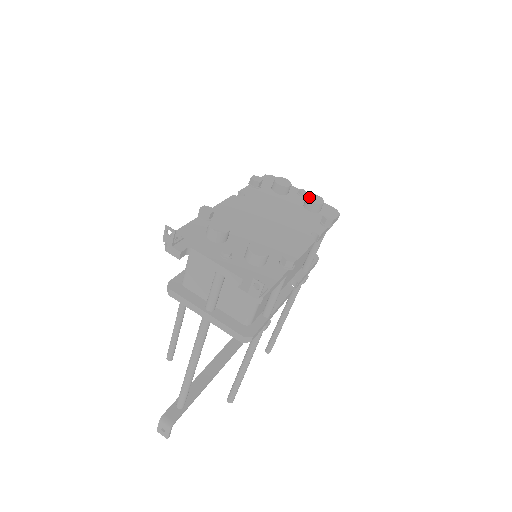
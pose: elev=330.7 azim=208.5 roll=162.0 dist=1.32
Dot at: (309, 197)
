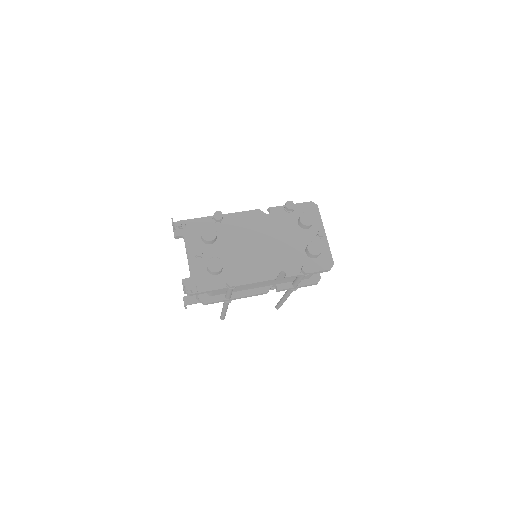
Dot at: (311, 244)
